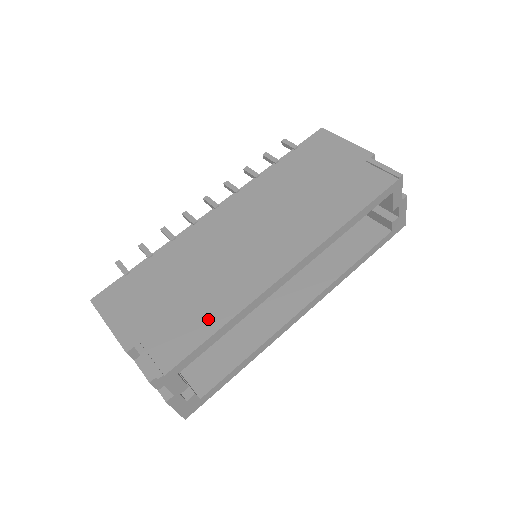
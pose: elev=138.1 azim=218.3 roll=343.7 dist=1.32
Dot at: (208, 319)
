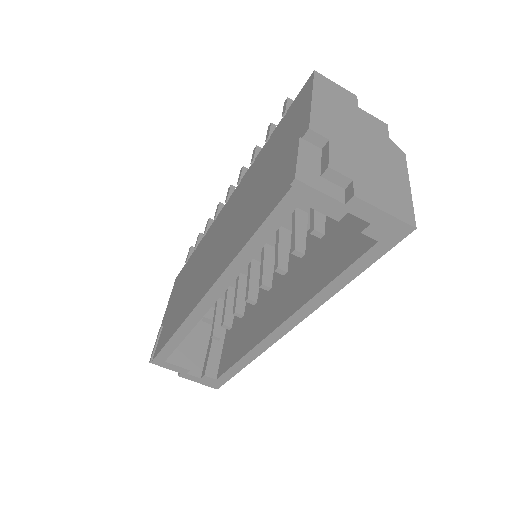
Dot at: (173, 325)
